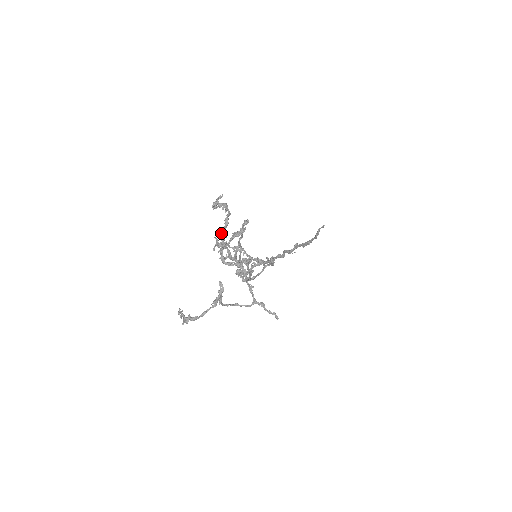
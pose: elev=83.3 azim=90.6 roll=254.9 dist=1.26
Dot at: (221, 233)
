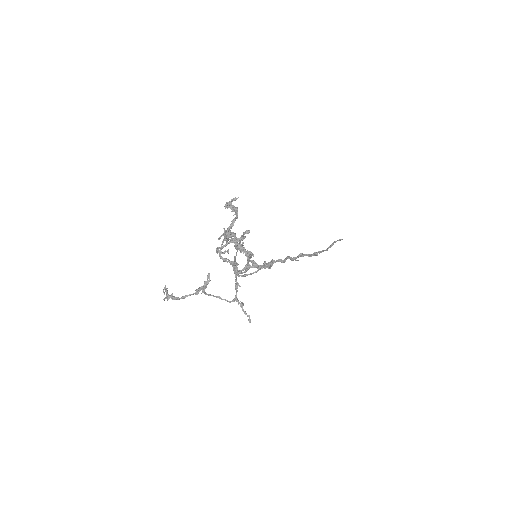
Dot at: (225, 231)
